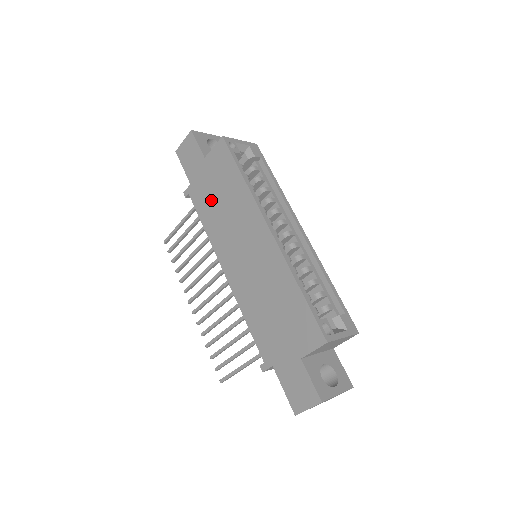
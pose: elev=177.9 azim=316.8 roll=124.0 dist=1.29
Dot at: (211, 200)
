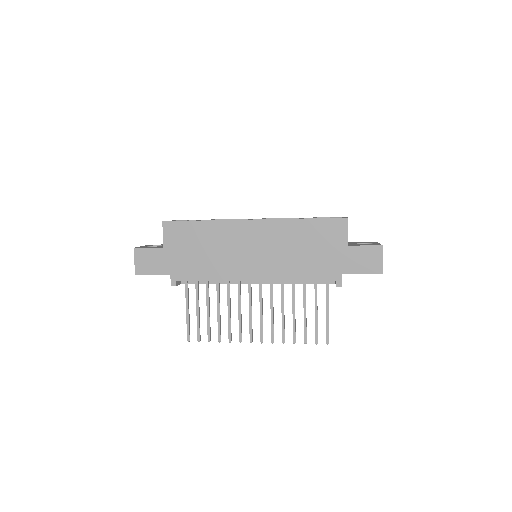
Dot at: (197, 260)
